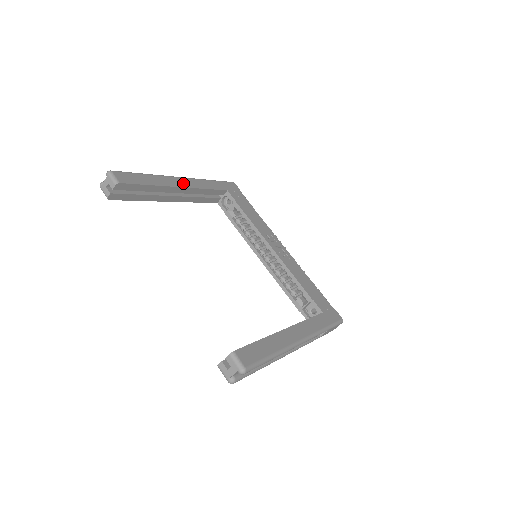
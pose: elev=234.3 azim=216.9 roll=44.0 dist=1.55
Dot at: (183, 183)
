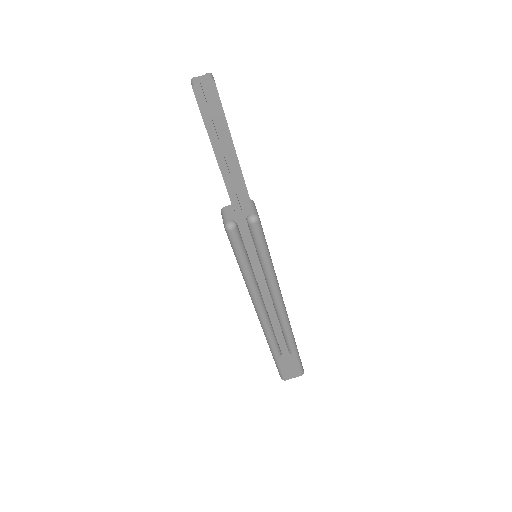
Dot at: occluded
